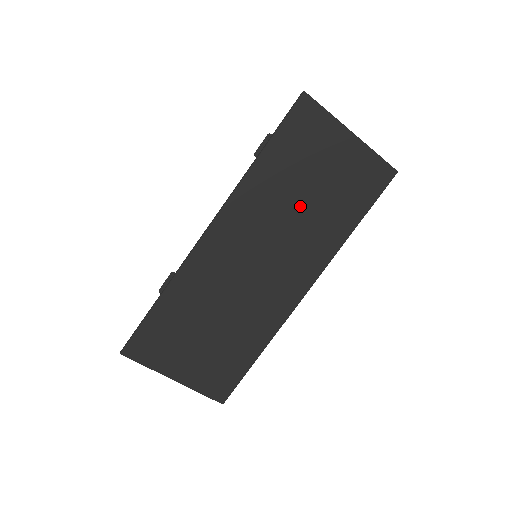
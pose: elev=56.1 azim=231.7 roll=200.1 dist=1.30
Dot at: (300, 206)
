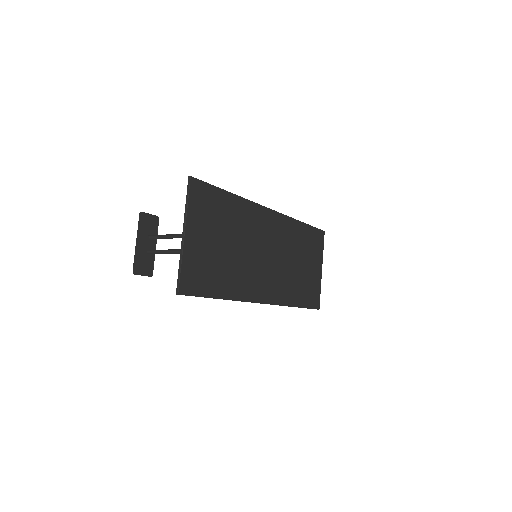
Dot at: (294, 262)
